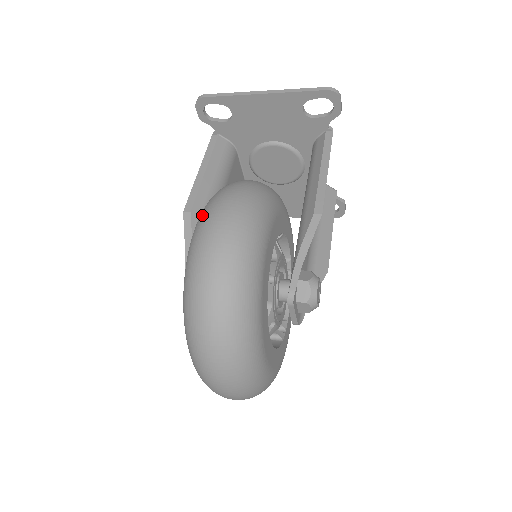
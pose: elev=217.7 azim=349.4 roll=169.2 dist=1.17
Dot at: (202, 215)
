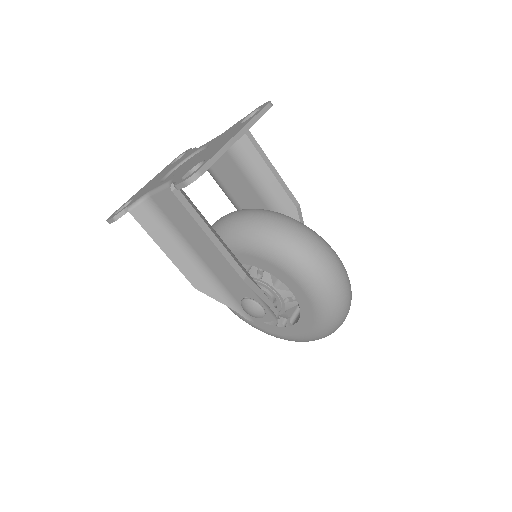
Dot at: (320, 277)
